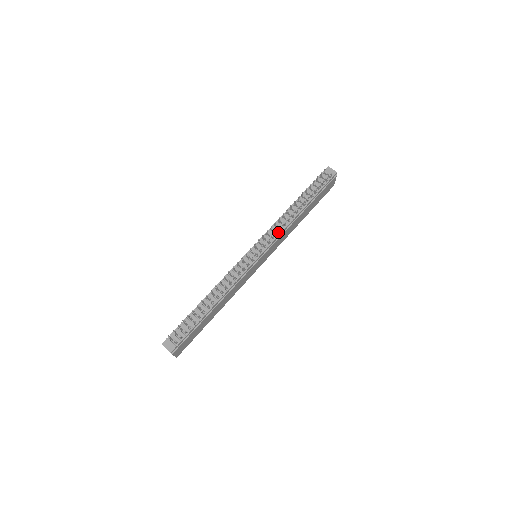
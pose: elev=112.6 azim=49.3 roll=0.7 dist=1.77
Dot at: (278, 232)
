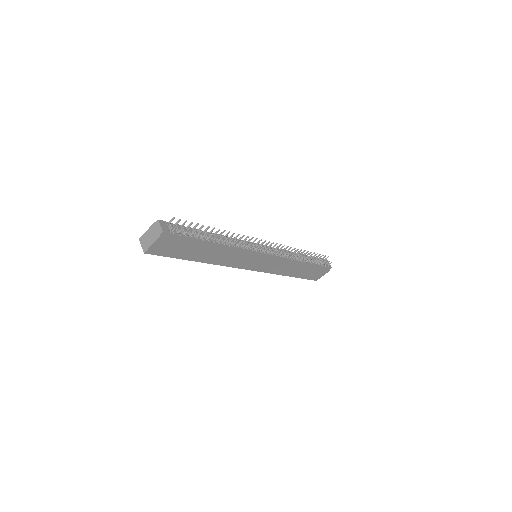
Dot at: (284, 255)
